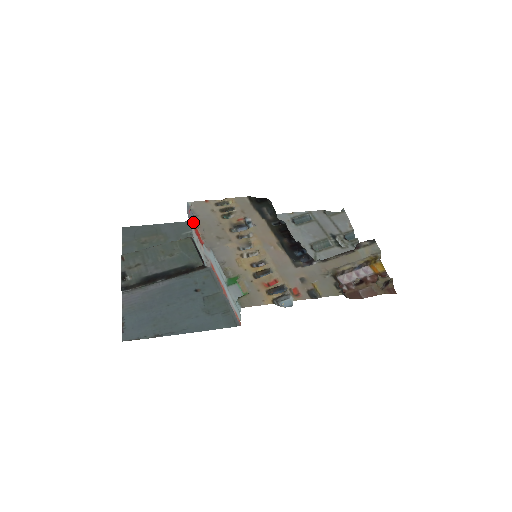
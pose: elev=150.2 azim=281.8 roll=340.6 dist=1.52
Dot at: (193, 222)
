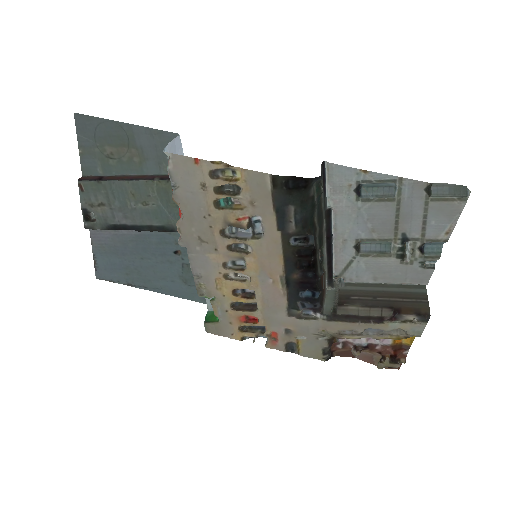
Dot at: occluded
